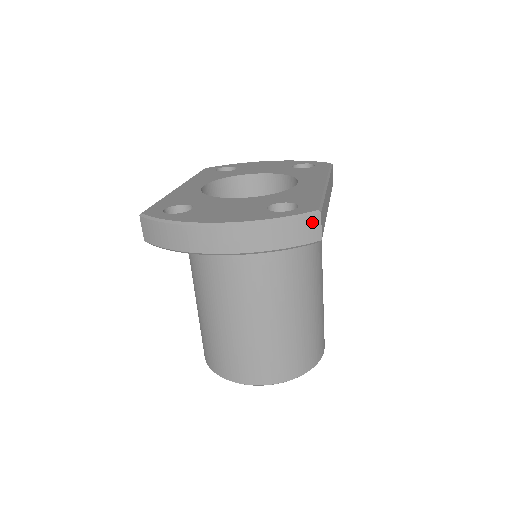
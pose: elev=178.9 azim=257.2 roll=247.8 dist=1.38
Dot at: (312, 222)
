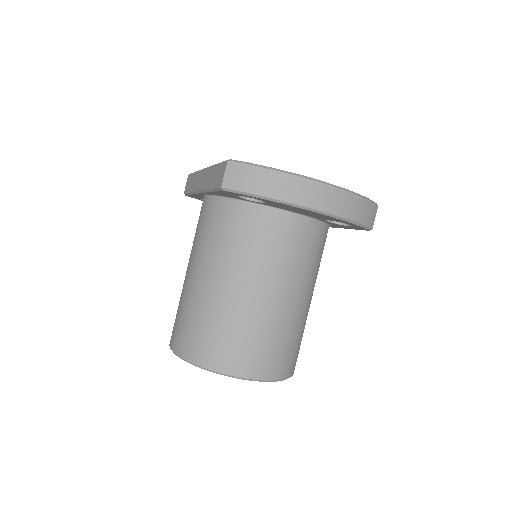
Dot at: (374, 210)
